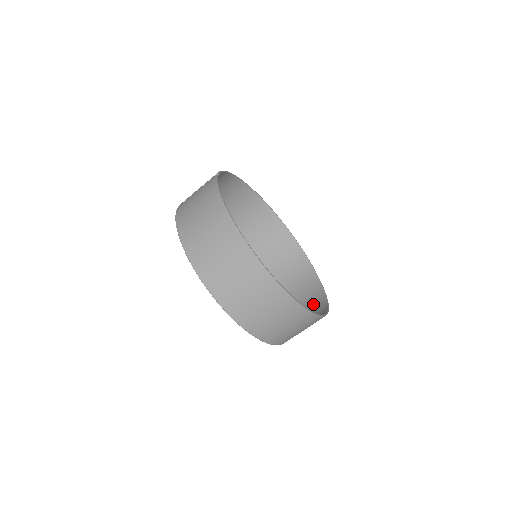
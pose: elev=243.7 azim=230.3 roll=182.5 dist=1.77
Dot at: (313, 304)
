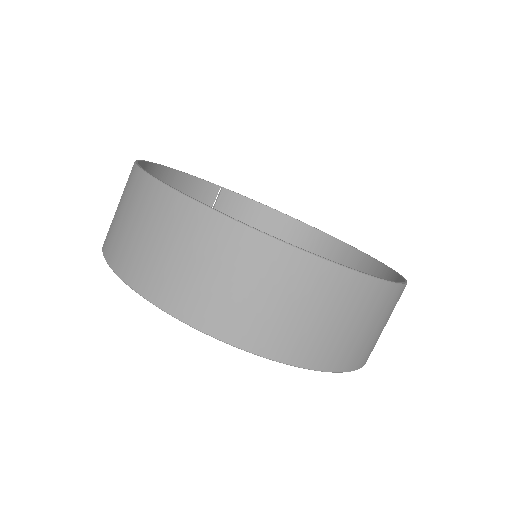
Dot at: (355, 306)
